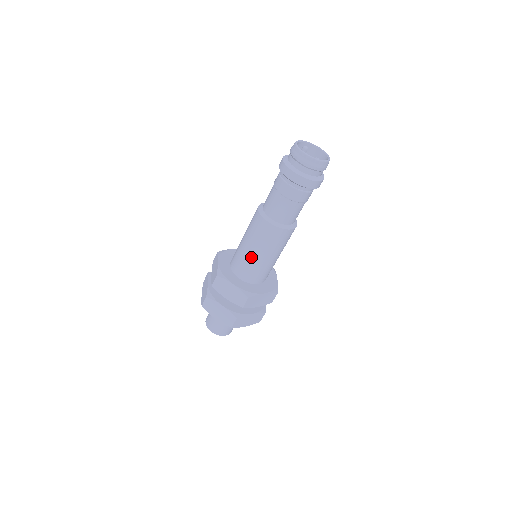
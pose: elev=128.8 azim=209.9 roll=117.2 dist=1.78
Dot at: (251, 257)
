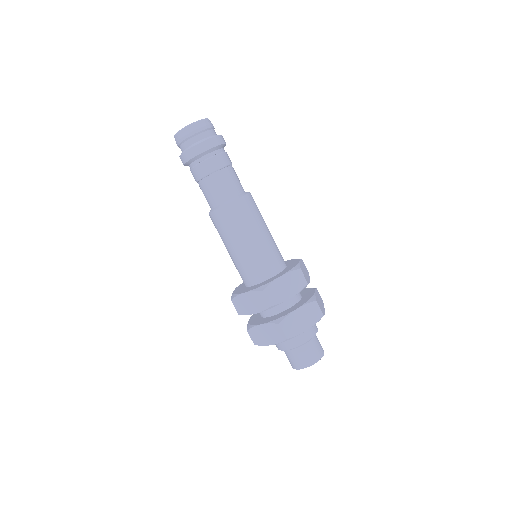
Dot at: (238, 255)
